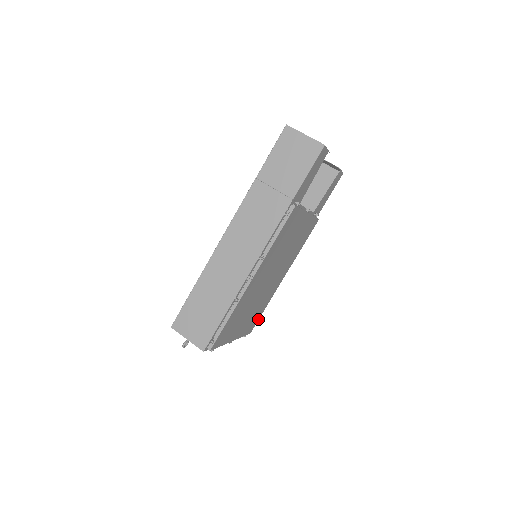
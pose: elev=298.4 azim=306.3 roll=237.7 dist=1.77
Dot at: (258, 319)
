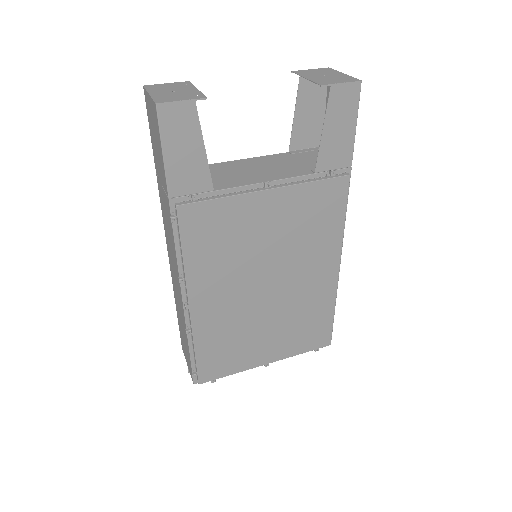
Dot at: (330, 328)
